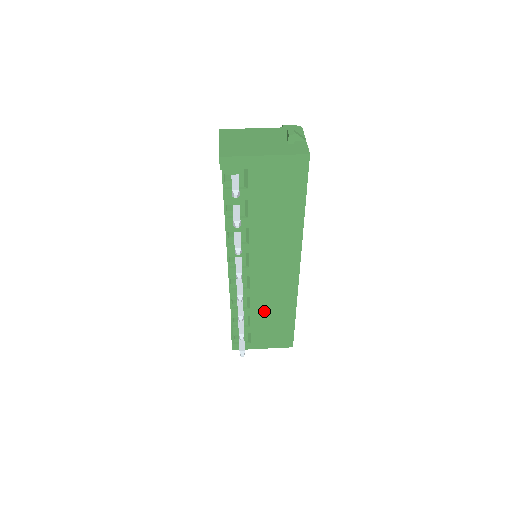
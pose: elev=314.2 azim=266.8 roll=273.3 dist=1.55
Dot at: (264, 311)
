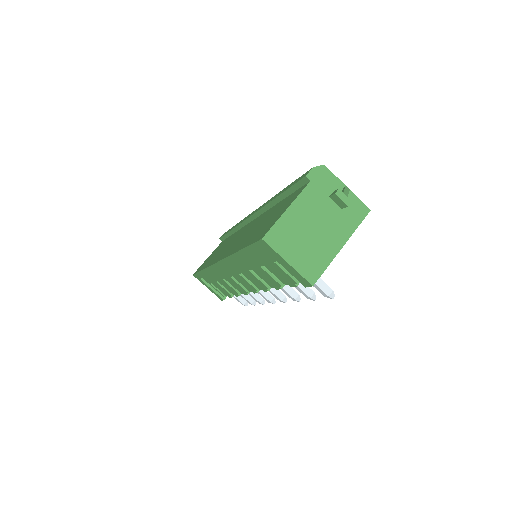
Dot at: occluded
